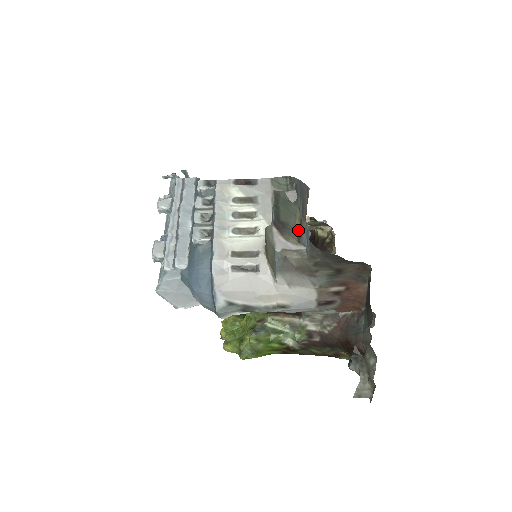
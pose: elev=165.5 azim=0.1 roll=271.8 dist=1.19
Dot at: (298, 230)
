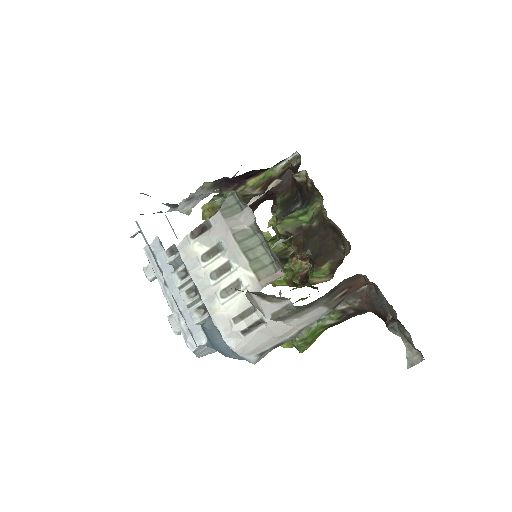
Dot at: occluded
